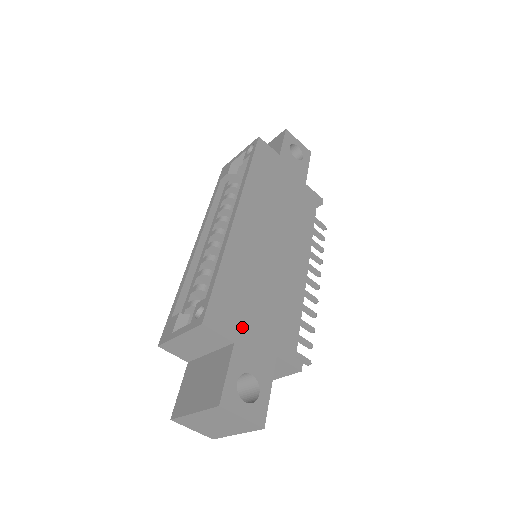
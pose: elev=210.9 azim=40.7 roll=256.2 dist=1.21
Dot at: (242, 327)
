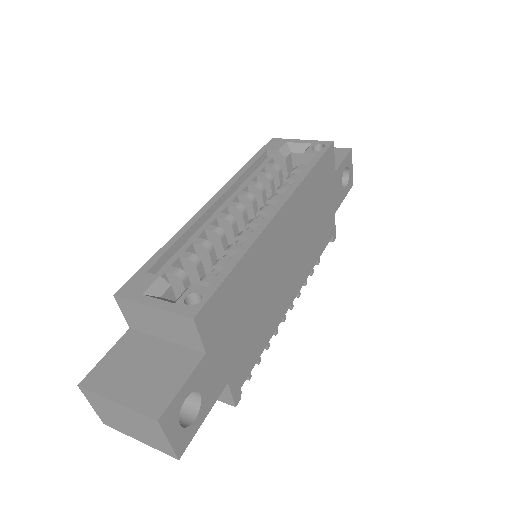
Dot at: (220, 338)
